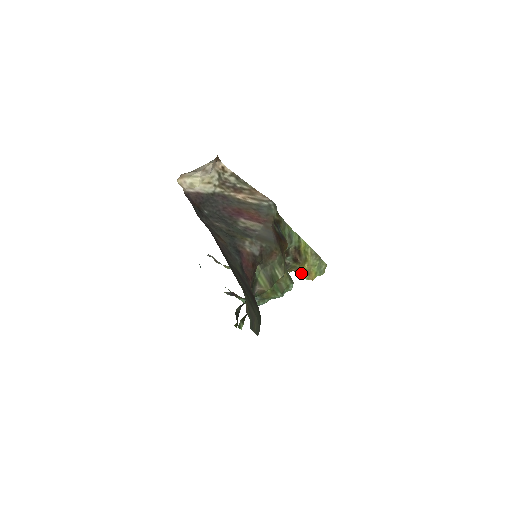
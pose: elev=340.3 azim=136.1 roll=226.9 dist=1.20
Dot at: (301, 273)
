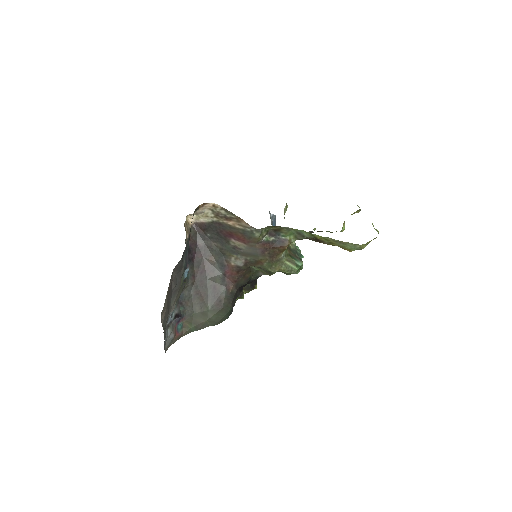
Dot at: occluded
